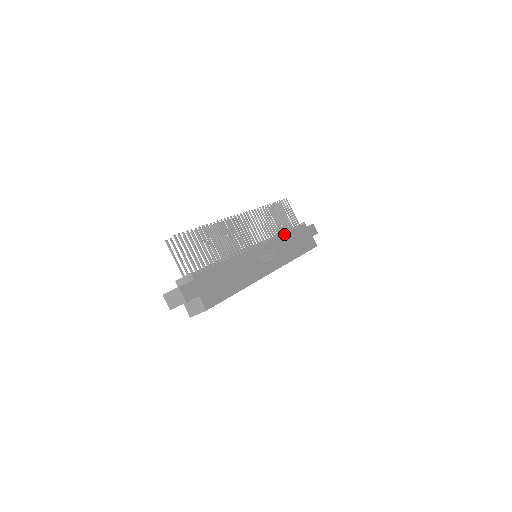
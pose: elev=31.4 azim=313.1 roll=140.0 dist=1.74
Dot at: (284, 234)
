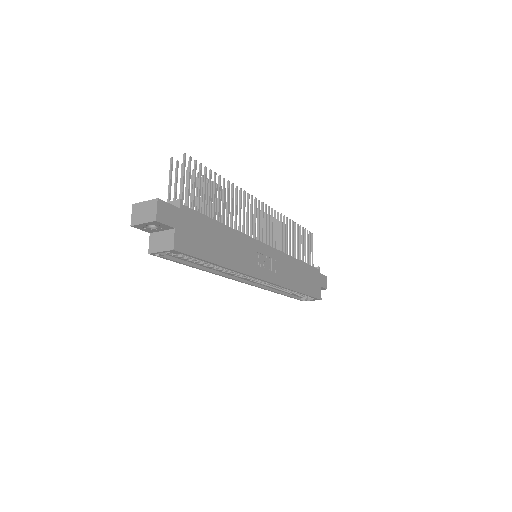
Dot at: (295, 258)
